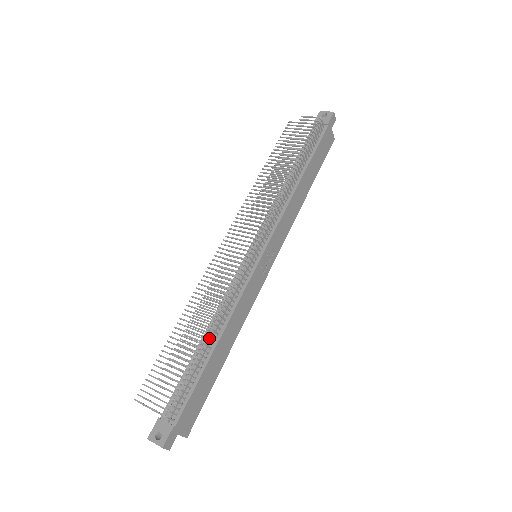
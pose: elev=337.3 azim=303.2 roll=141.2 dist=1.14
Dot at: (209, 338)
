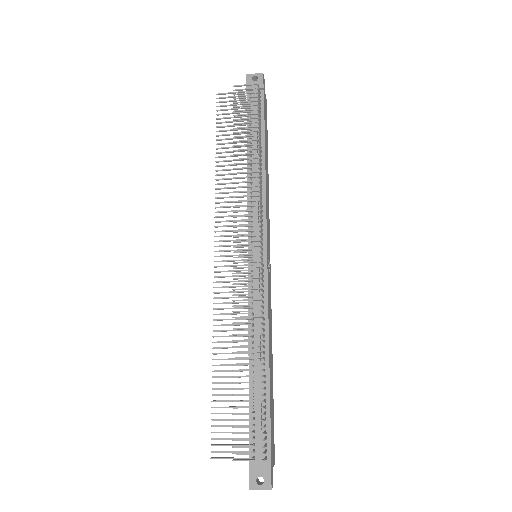
Dot at: (258, 361)
